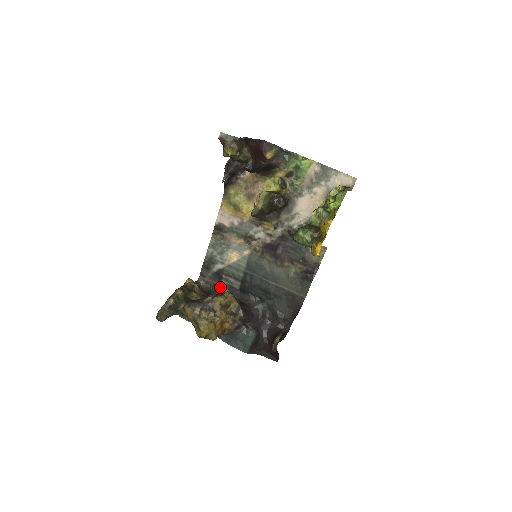
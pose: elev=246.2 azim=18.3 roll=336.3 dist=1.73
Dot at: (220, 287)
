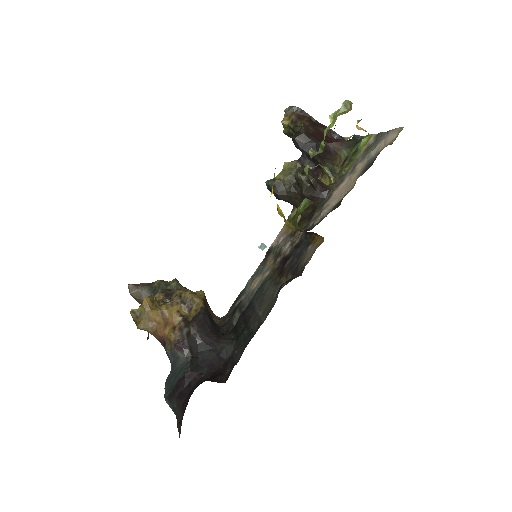
Dot at: (226, 324)
